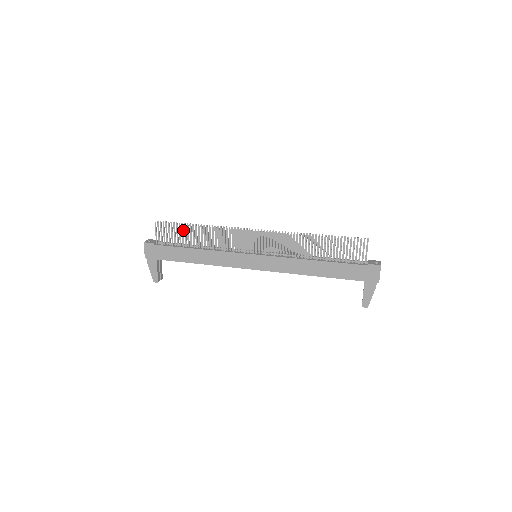
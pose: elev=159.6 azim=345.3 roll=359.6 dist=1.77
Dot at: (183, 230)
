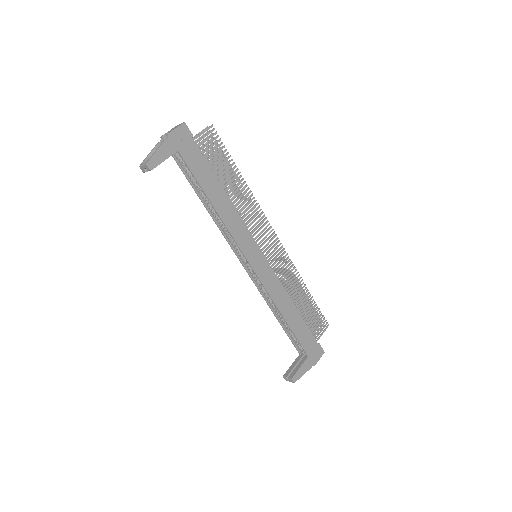
Dot at: (228, 163)
